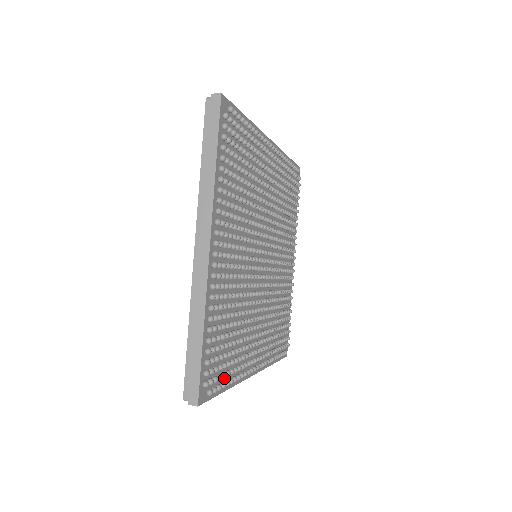
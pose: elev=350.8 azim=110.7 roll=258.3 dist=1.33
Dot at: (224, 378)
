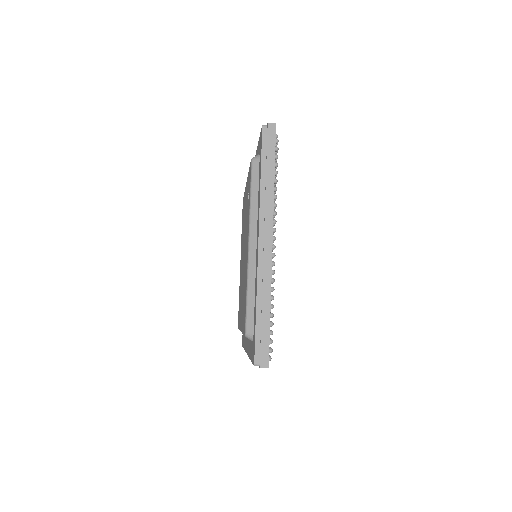
Dot at: occluded
